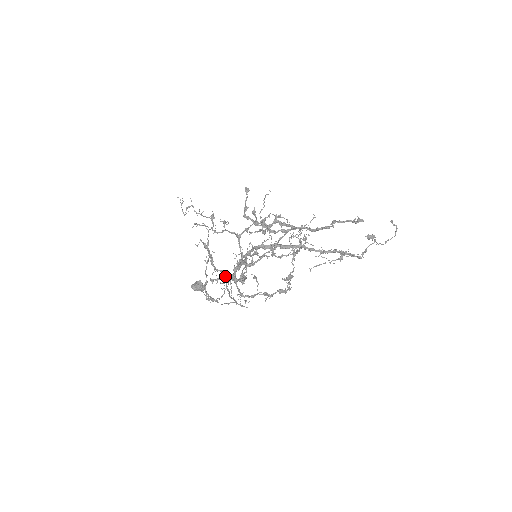
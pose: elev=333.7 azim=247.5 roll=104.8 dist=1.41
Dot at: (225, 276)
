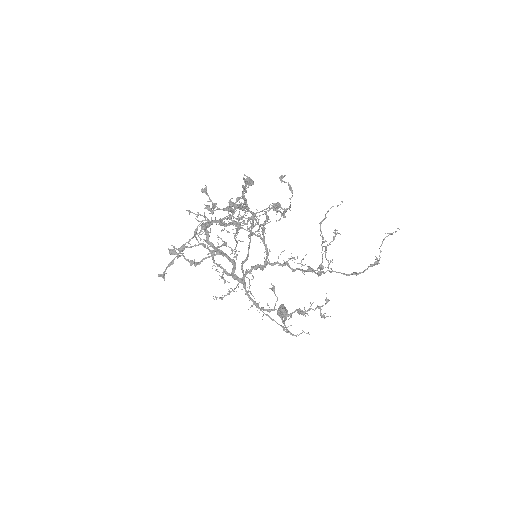
Dot at: (227, 274)
